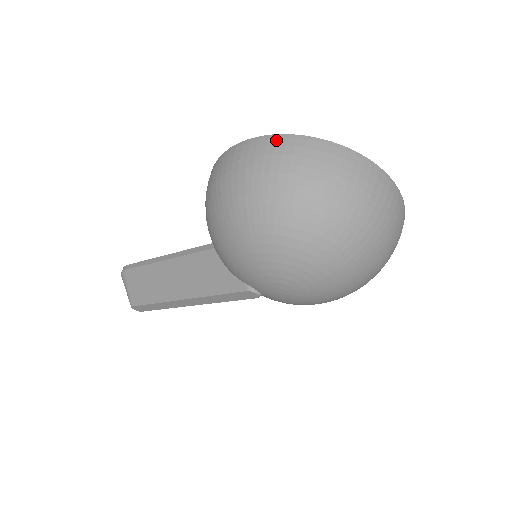
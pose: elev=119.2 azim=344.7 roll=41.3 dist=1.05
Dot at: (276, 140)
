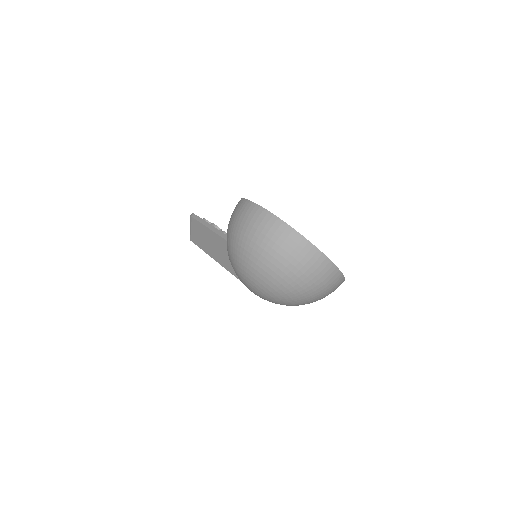
Dot at: (266, 215)
